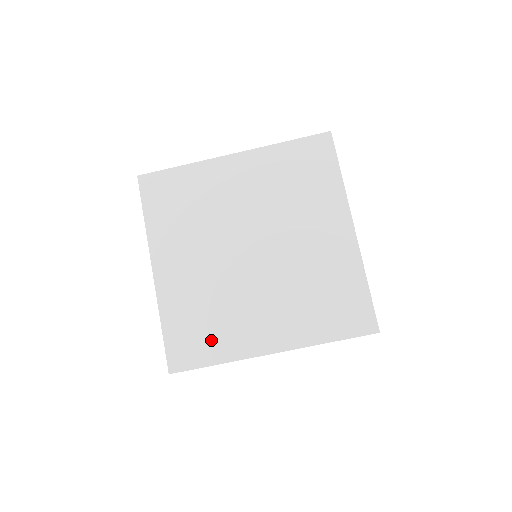
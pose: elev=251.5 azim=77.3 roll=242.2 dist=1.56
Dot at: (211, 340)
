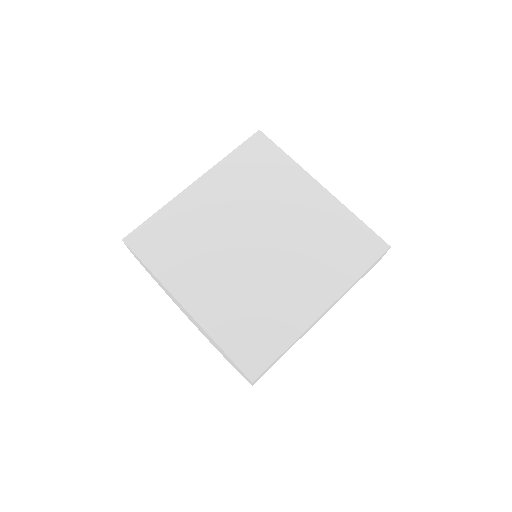
Dot at: (167, 255)
